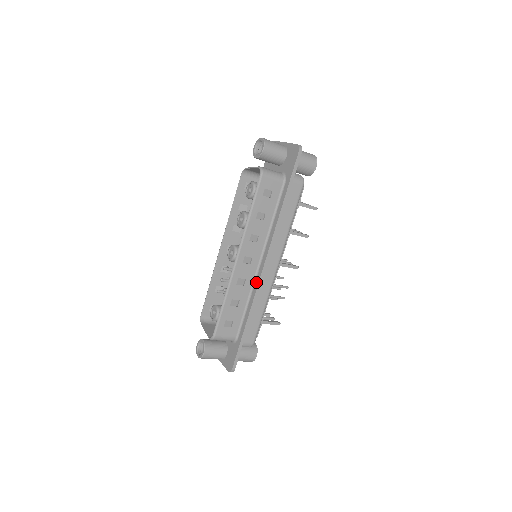
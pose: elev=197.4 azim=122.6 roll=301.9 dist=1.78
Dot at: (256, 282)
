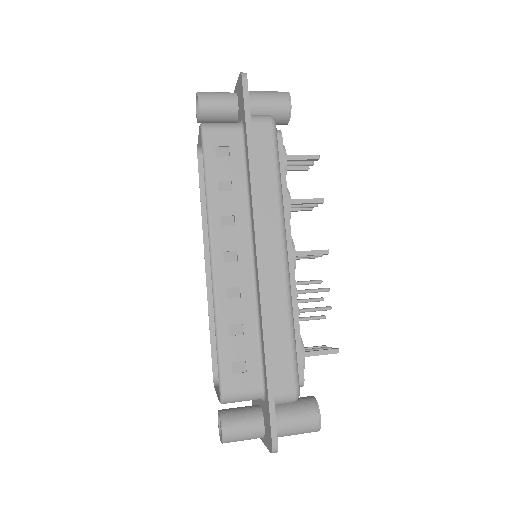
Dot at: (257, 286)
